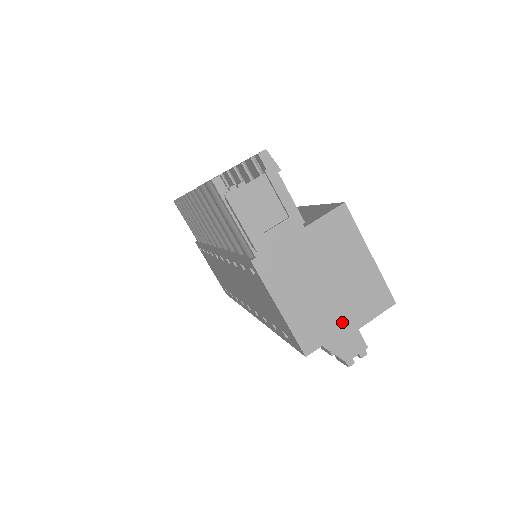
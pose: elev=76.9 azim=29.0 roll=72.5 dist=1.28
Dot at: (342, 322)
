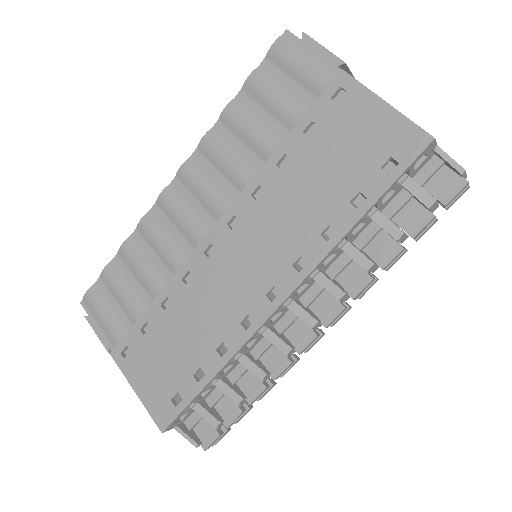
Dot at: occluded
